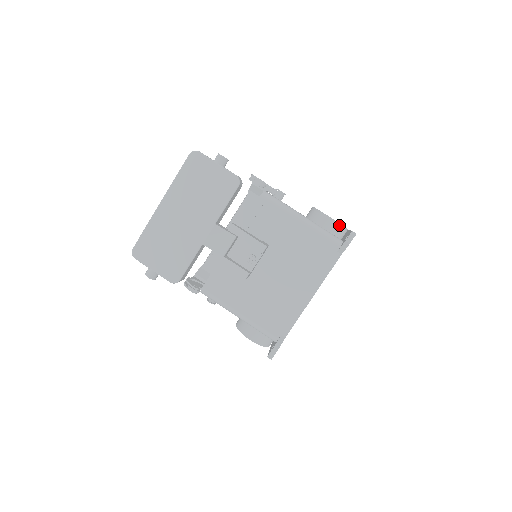
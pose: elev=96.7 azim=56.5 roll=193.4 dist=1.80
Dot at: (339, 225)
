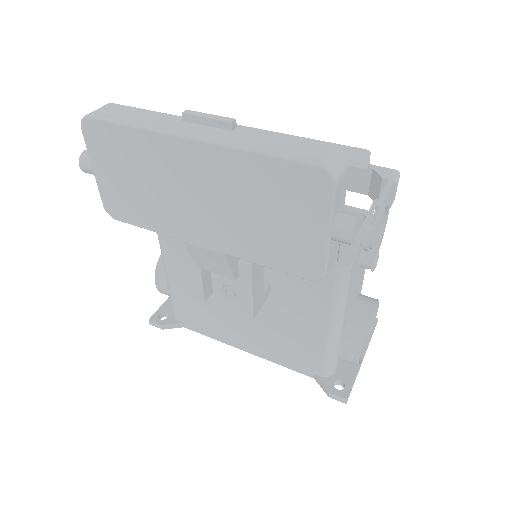
Dot at: (356, 364)
